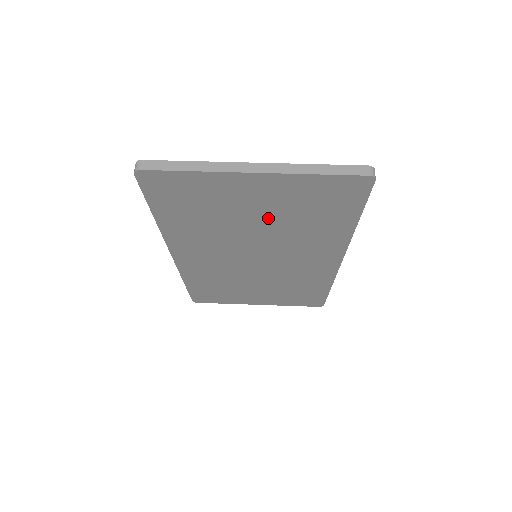
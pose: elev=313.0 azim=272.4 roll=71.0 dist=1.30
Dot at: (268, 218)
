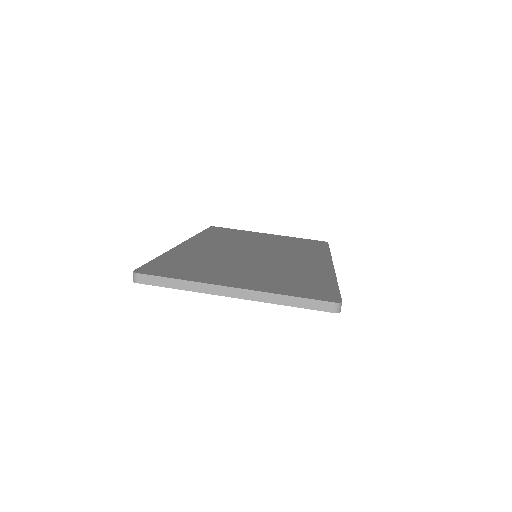
Dot at: occluded
